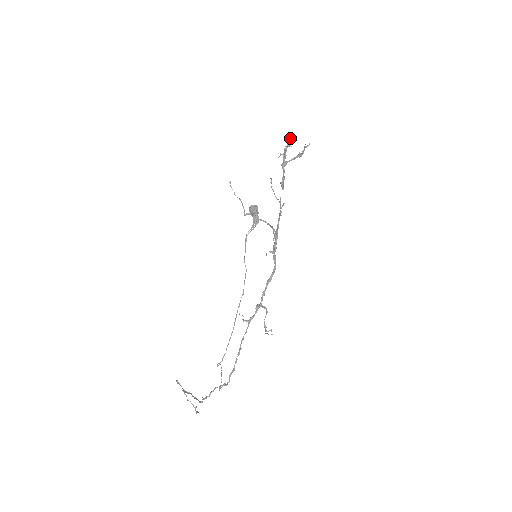
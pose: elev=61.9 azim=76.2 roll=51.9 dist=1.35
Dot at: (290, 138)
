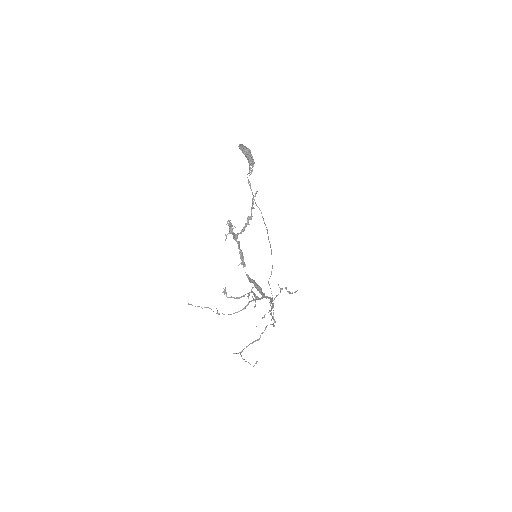
Dot at: (227, 223)
